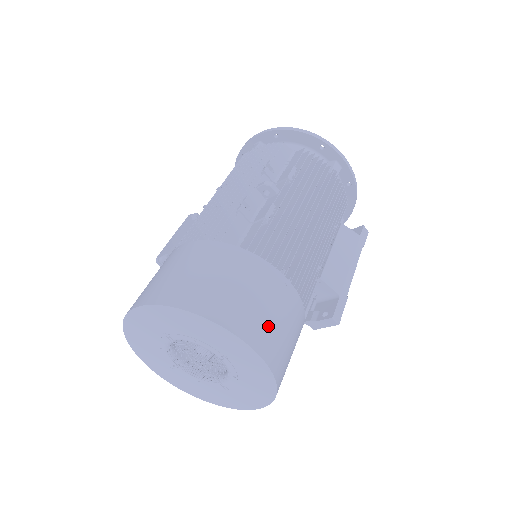
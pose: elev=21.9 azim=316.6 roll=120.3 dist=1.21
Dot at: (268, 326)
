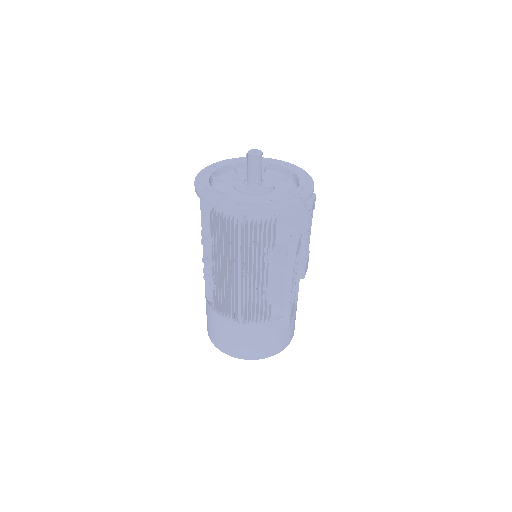
Dot at: (238, 347)
